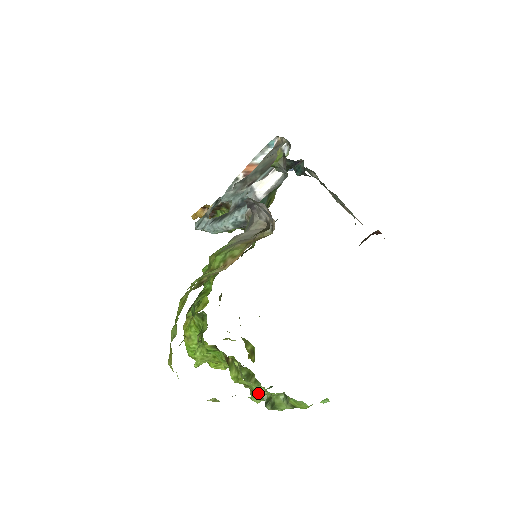
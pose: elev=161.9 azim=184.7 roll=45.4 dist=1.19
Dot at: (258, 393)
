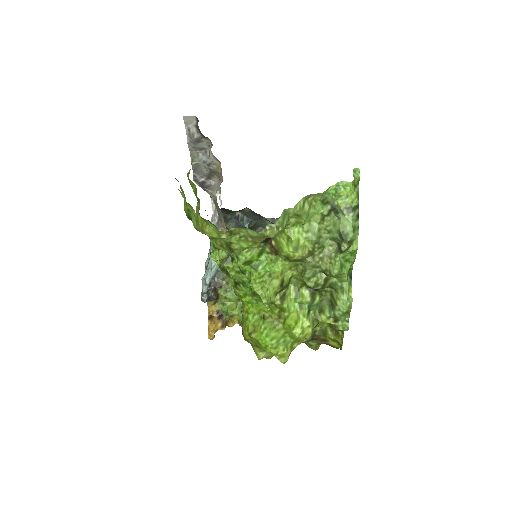
Dot at: (328, 256)
